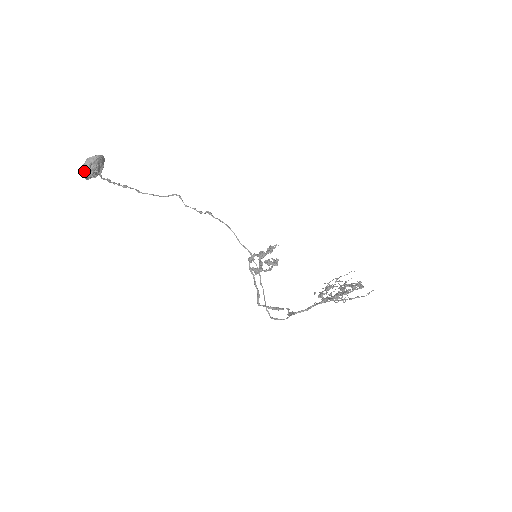
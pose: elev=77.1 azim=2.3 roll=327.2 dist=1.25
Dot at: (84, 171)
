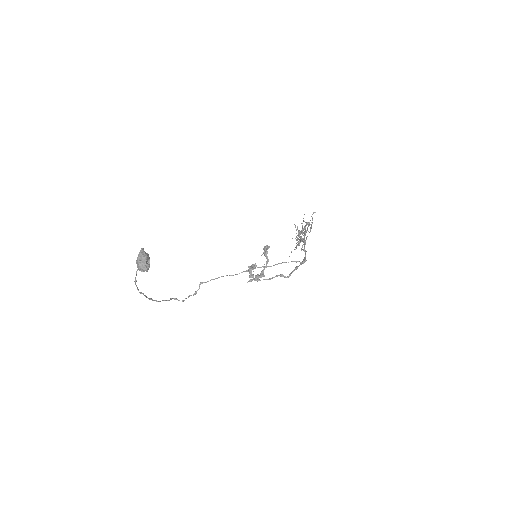
Dot at: (146, 259)
